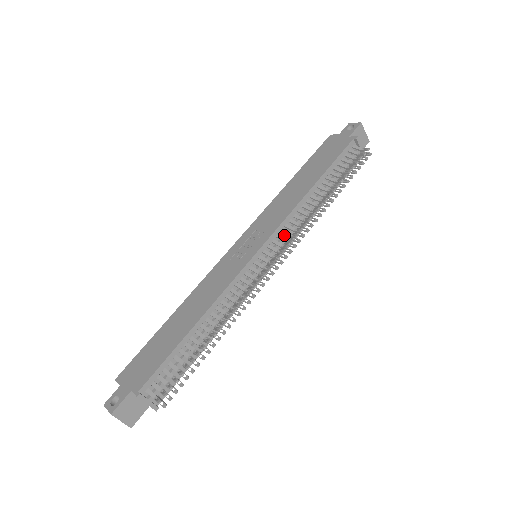
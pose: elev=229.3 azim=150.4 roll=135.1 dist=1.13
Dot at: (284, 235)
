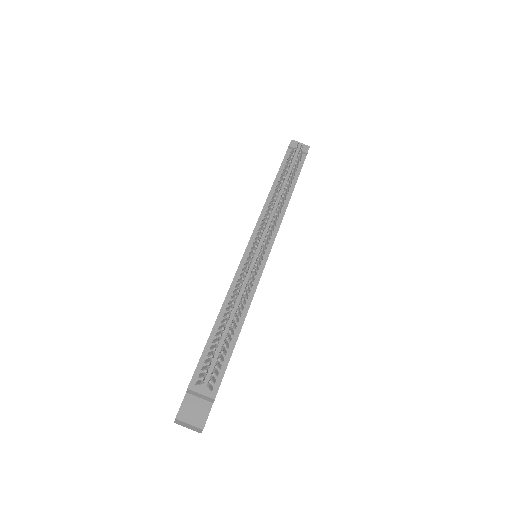
Dot at: occluded
